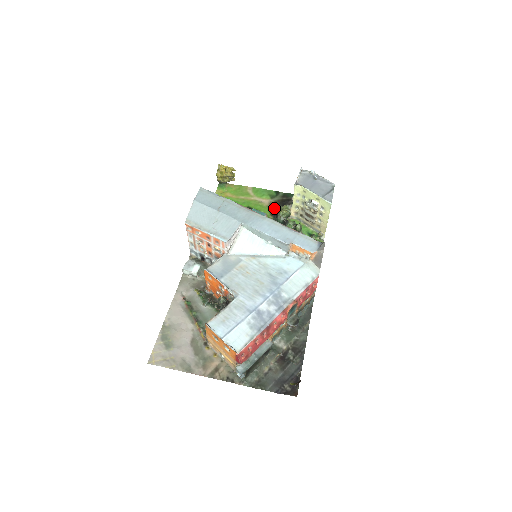
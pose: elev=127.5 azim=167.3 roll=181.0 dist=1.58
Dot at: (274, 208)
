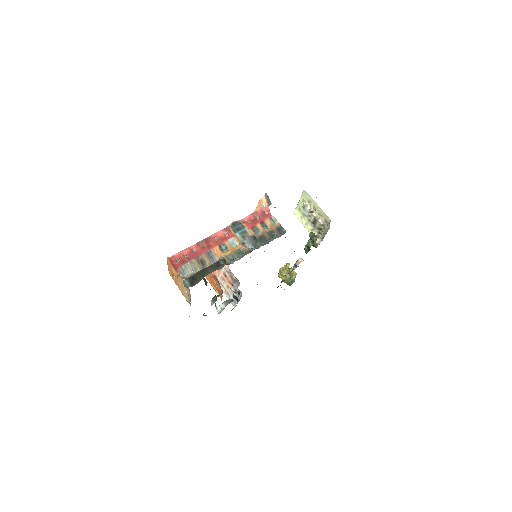
Dot at: occluded
